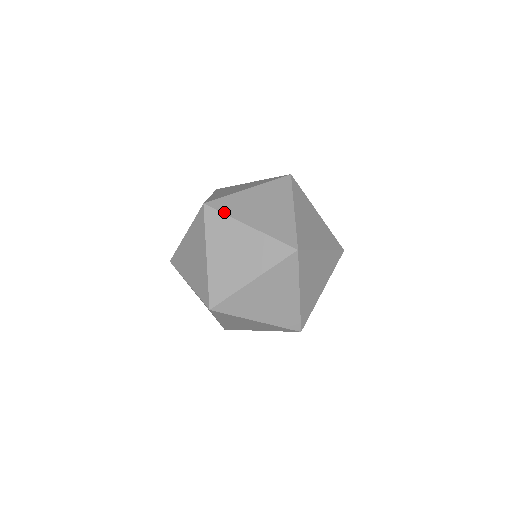
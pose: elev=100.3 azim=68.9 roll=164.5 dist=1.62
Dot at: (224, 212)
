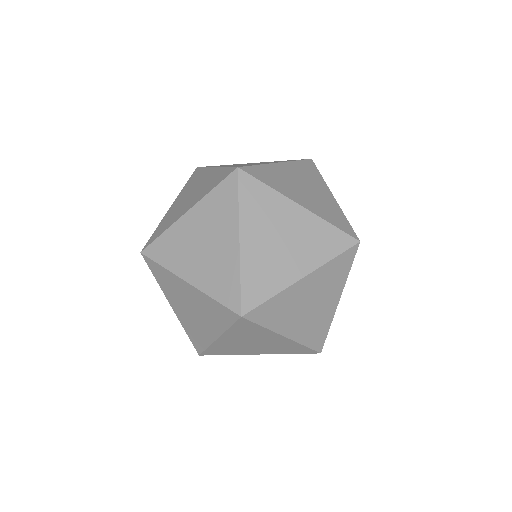
Dot at: (266, 183)
